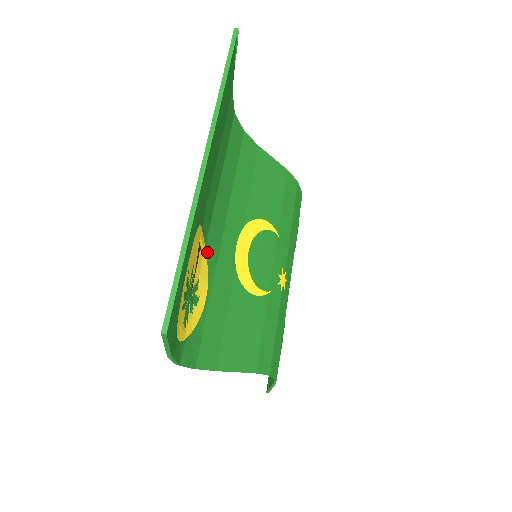
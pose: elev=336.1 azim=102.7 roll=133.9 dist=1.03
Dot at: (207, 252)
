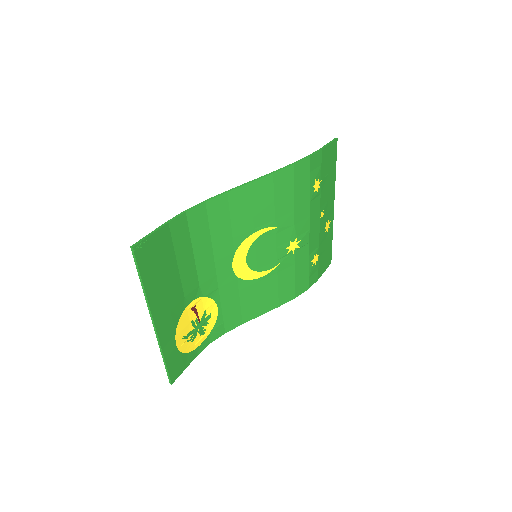
Dot at: (205, 295)
